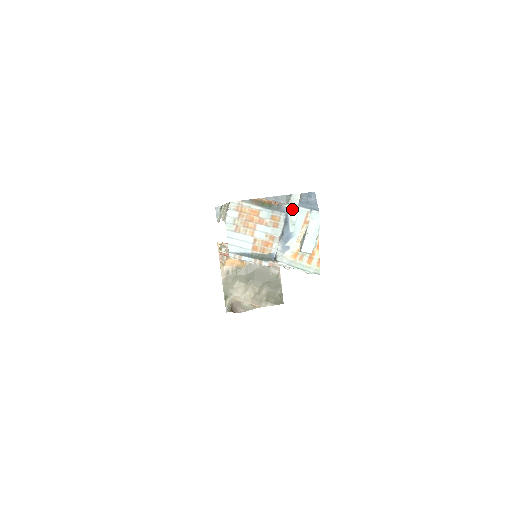
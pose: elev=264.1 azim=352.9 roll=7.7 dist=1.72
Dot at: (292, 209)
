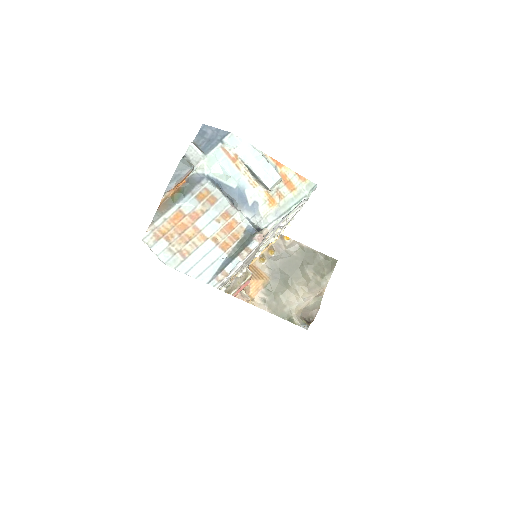
Dot at: (205, 166)
